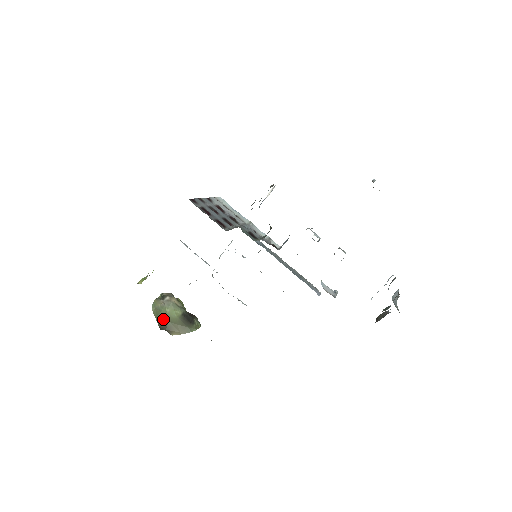
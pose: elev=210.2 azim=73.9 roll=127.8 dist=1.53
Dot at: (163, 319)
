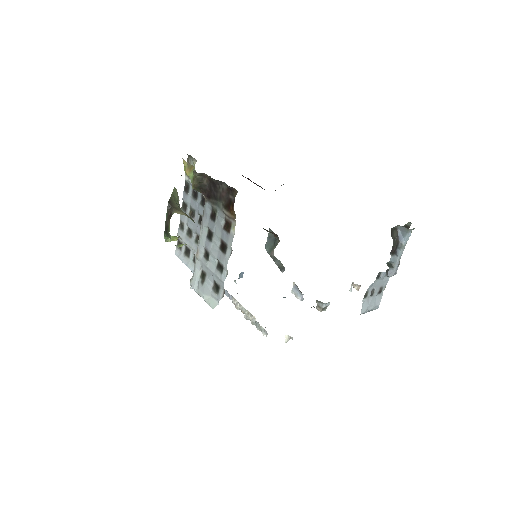
Dot at: (175, 201)
